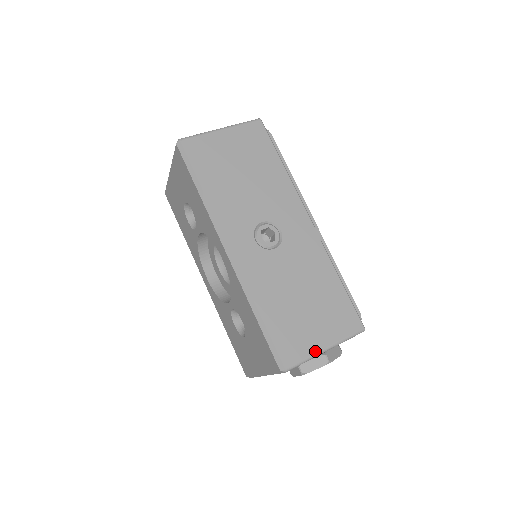
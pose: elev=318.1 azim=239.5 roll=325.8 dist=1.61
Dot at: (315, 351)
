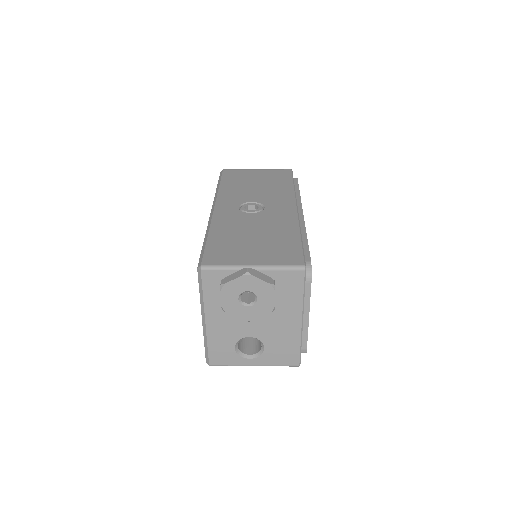
Dot at: (239, 264)
